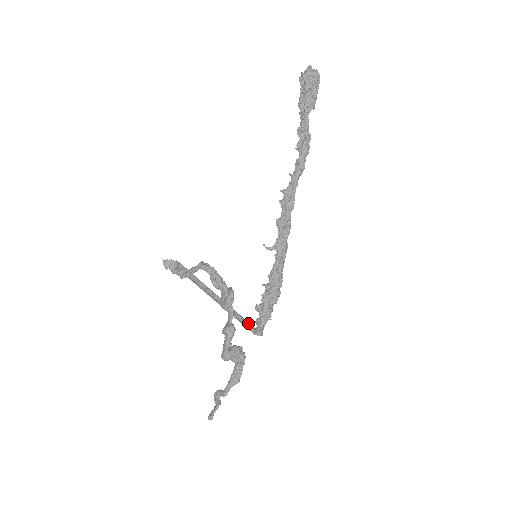
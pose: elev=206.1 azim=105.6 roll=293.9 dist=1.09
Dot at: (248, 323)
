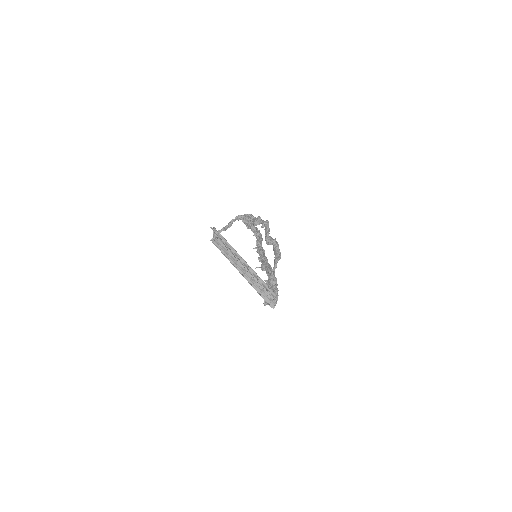
Dot at: (266, 289)
